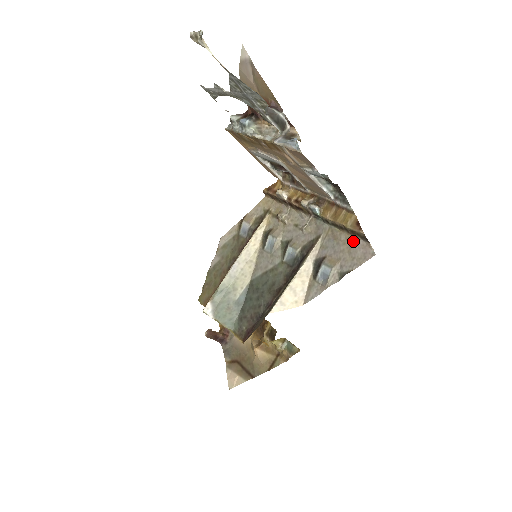
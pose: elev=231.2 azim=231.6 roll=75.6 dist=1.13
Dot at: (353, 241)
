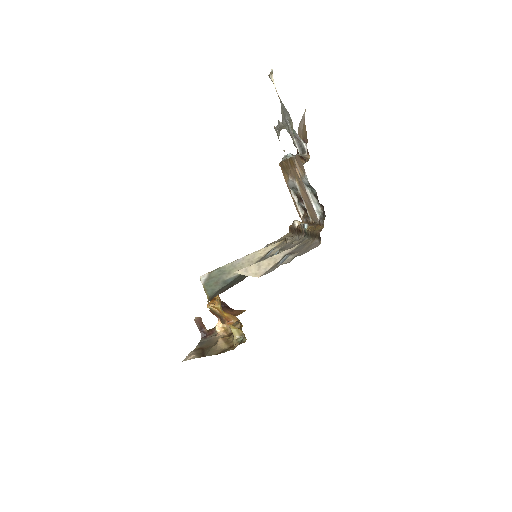
Dot at: (314, 242)
